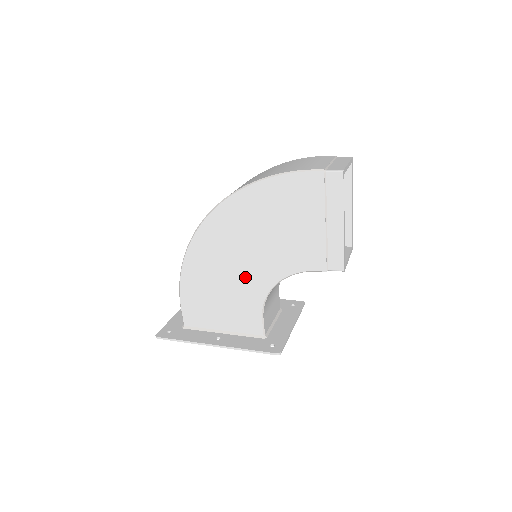
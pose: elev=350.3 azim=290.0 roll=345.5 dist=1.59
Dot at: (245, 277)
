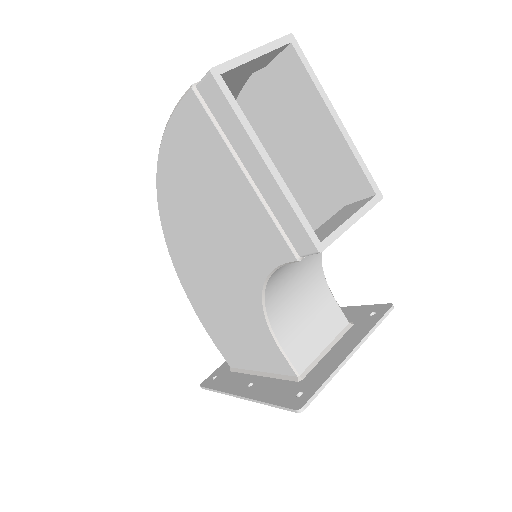
Dot at: (232, 294)
